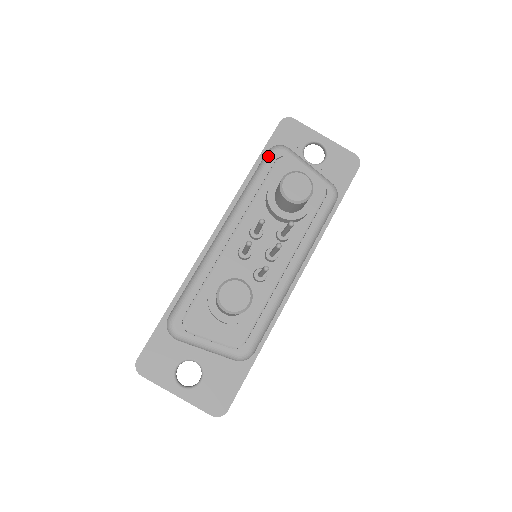
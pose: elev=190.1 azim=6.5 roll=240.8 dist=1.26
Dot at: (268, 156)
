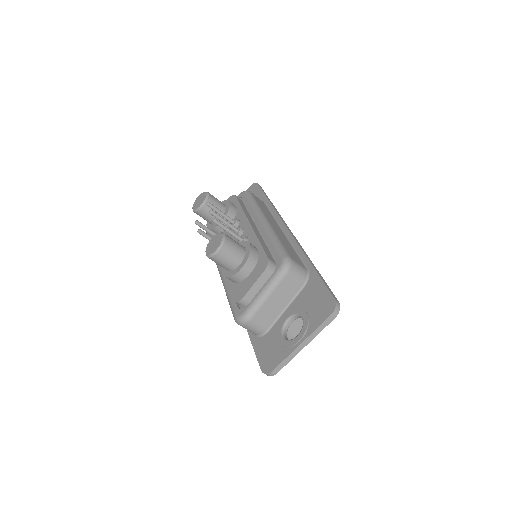
Dot at: occluded
